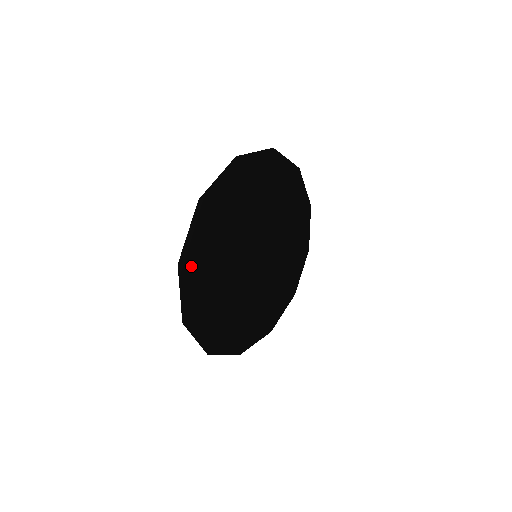
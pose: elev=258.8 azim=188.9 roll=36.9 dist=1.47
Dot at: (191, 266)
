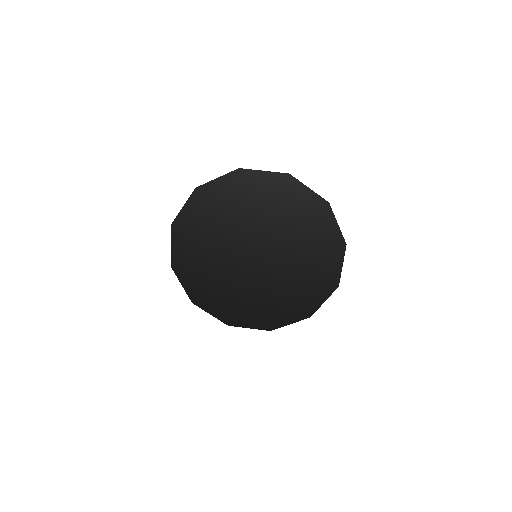
Dot at: (203, 298)
